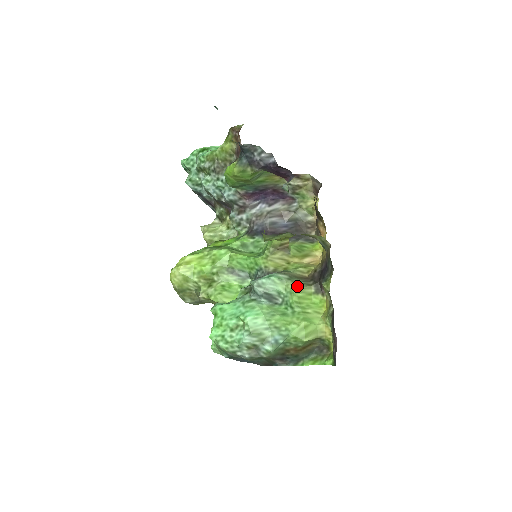
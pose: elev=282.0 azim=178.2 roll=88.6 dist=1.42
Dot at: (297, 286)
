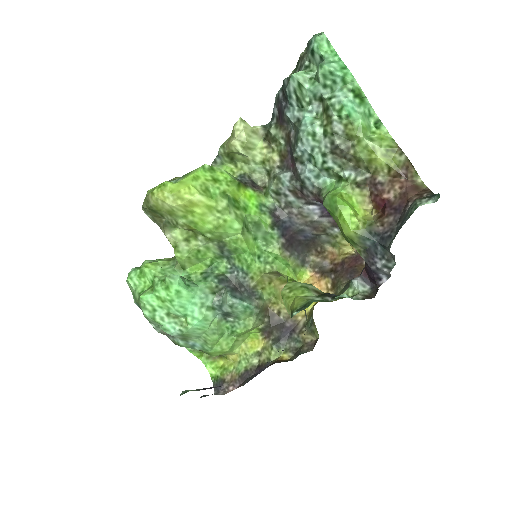
Dot at: (255, 324)
